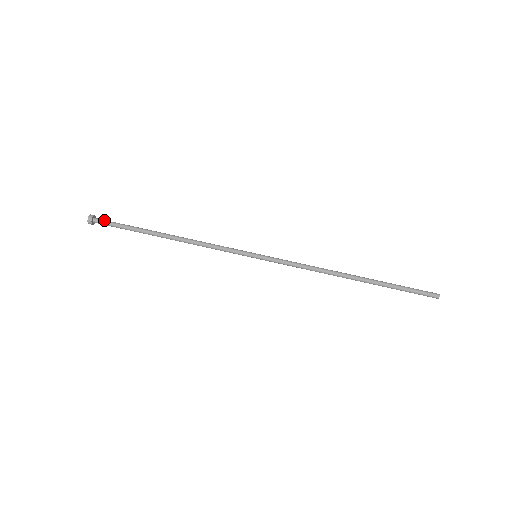
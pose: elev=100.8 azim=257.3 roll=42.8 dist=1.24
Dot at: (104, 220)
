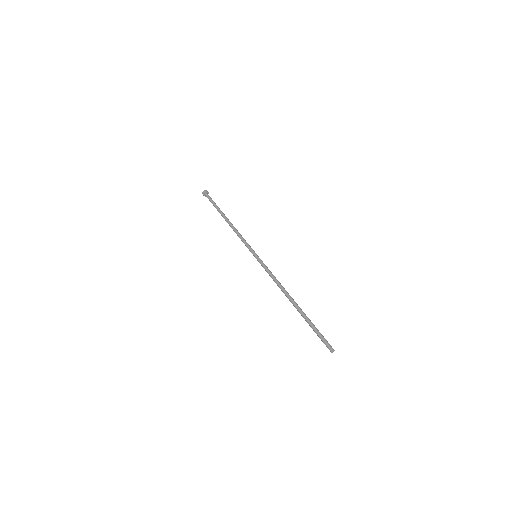
Dot at: occluded
